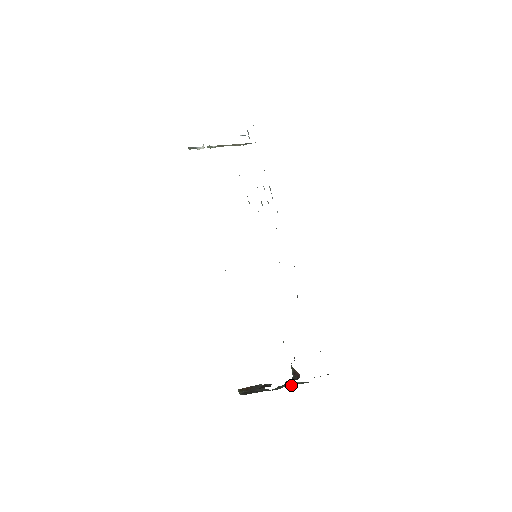
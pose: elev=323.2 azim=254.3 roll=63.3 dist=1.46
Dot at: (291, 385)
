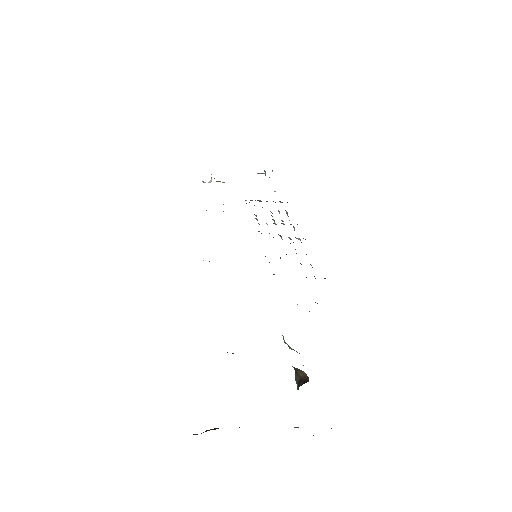
Dot at: (298, 427)
